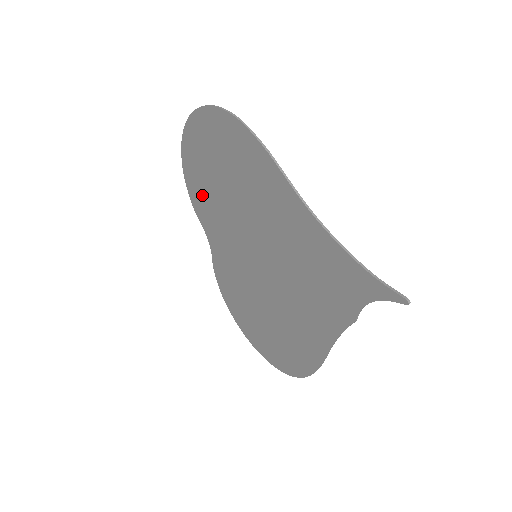
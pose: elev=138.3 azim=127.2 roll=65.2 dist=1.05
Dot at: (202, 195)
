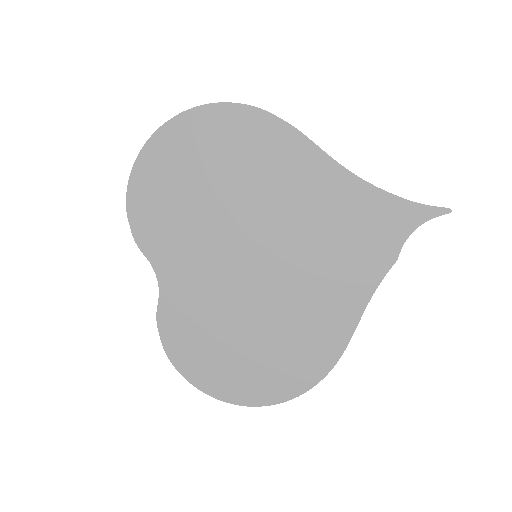
Dot at: (163, 214)
